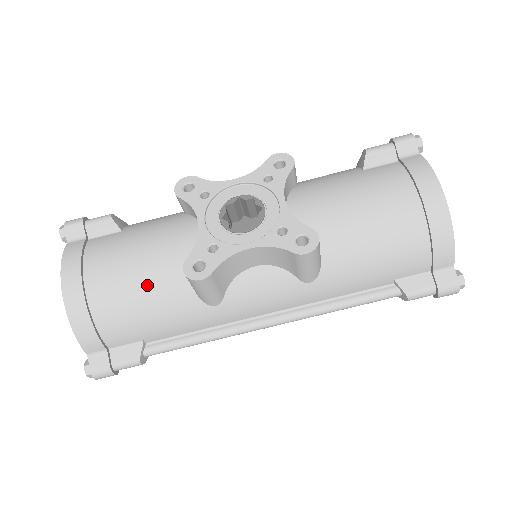
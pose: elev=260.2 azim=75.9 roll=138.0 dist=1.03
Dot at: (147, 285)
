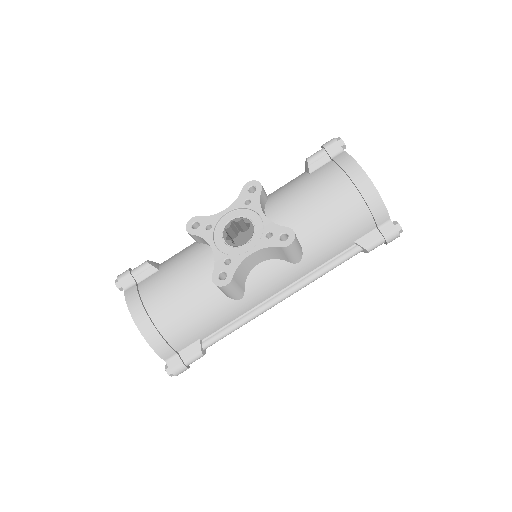
Dot at: (191, 300)
